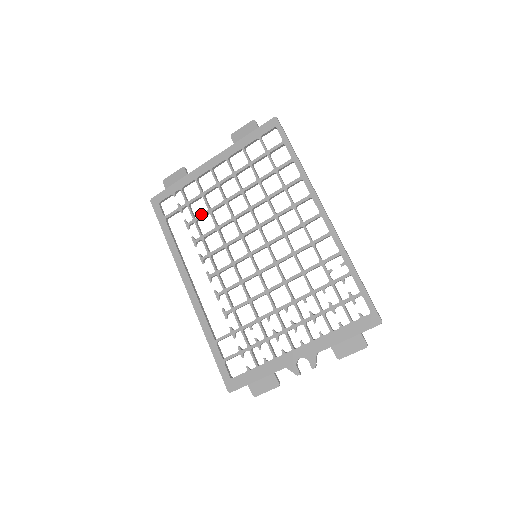
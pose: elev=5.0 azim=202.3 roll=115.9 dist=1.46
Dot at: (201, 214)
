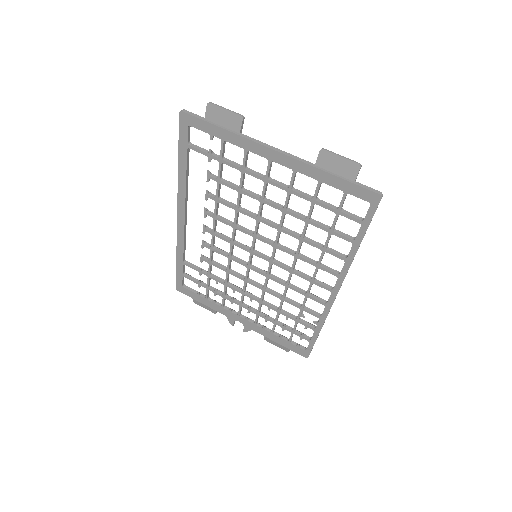
Dot at: (229, 184)
